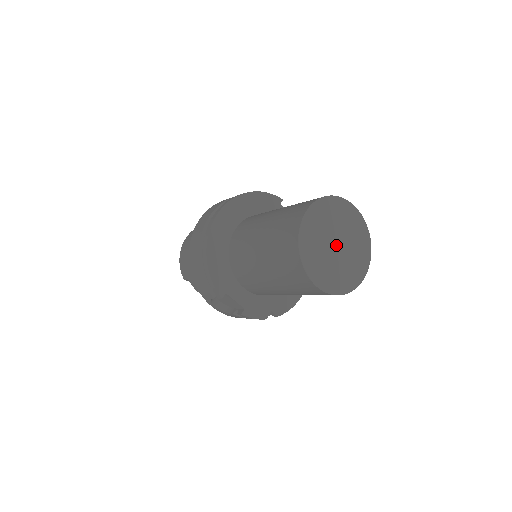
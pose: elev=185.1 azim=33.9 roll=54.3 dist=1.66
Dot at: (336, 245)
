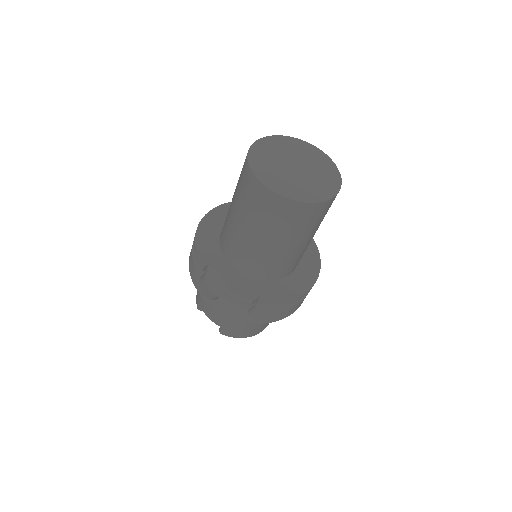
Dot at: (294, 166)
